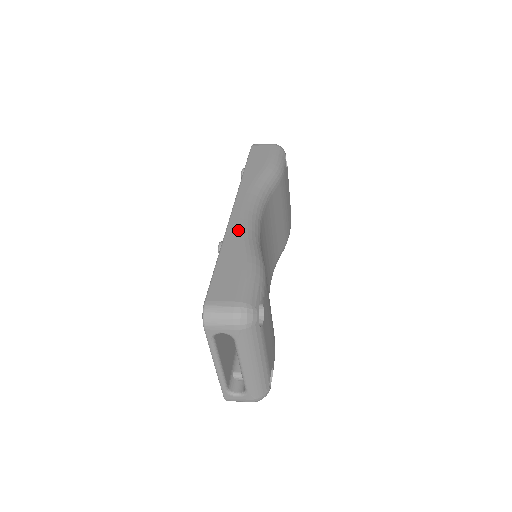
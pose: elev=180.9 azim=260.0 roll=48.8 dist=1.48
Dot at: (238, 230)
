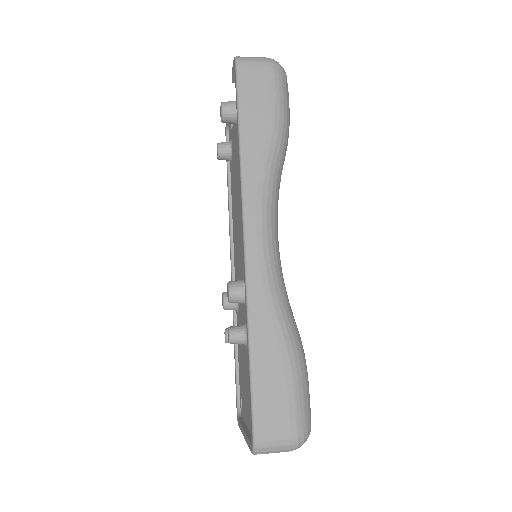
Dot at: (264, 293)
